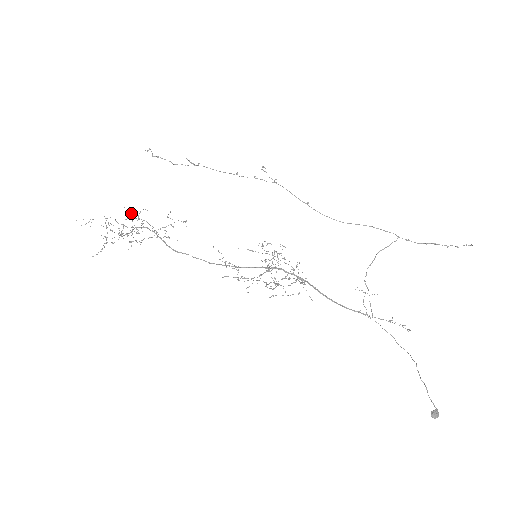
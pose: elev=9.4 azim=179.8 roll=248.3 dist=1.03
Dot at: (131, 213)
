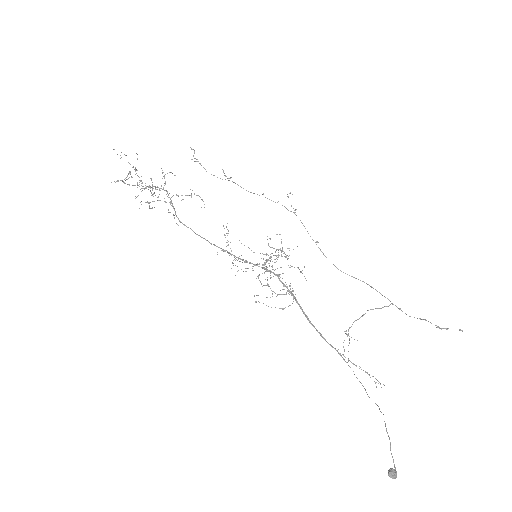
Dot at: occluded
